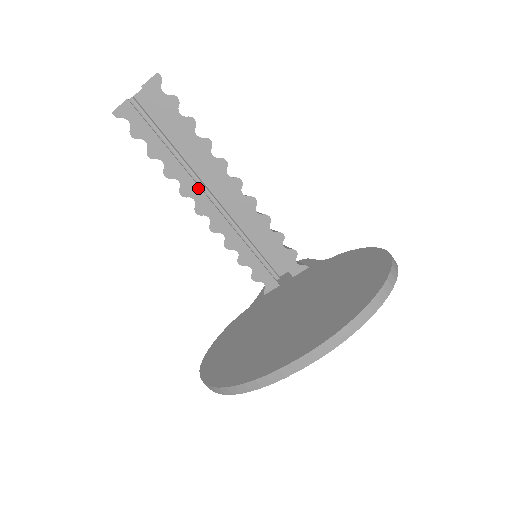
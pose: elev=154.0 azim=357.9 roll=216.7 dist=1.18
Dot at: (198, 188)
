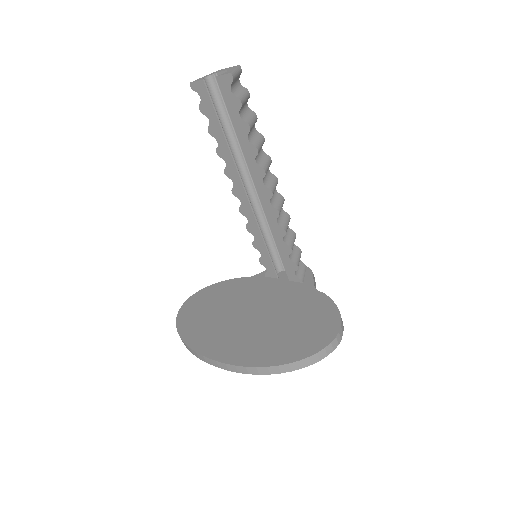
Dot at: (238, 177)
